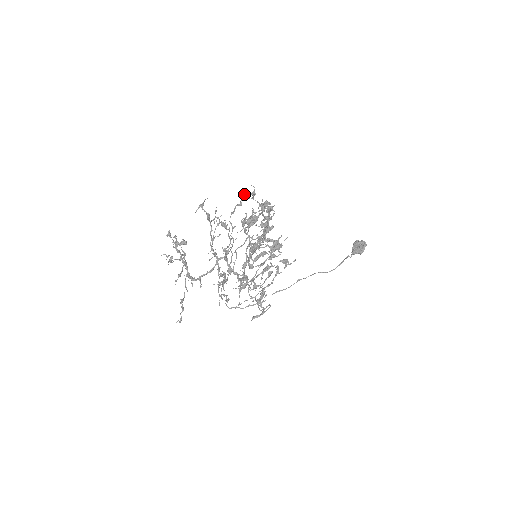
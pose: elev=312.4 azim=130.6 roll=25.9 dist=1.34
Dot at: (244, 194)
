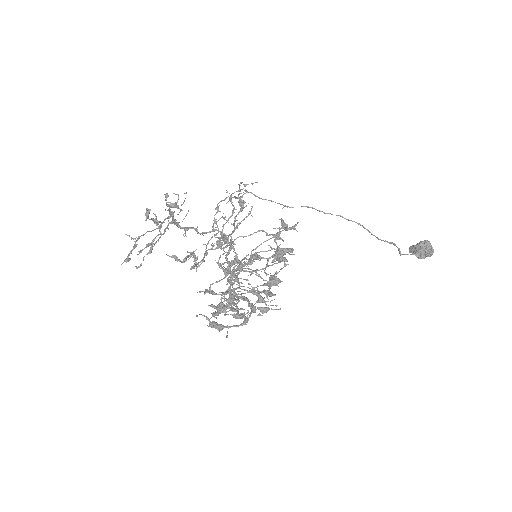
Dot at: occluded
